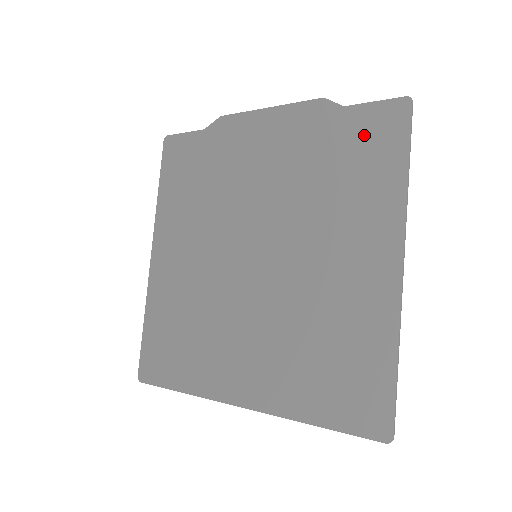
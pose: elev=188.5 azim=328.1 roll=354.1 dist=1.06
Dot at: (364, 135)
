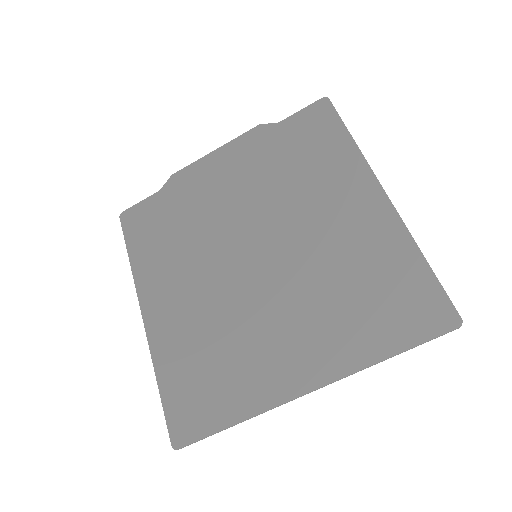
Dot at: (305, 131)
